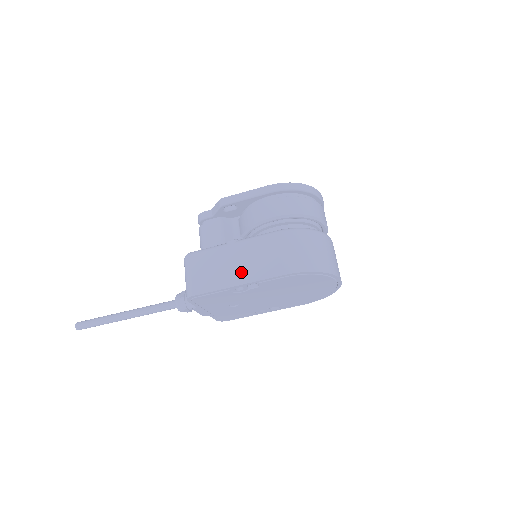
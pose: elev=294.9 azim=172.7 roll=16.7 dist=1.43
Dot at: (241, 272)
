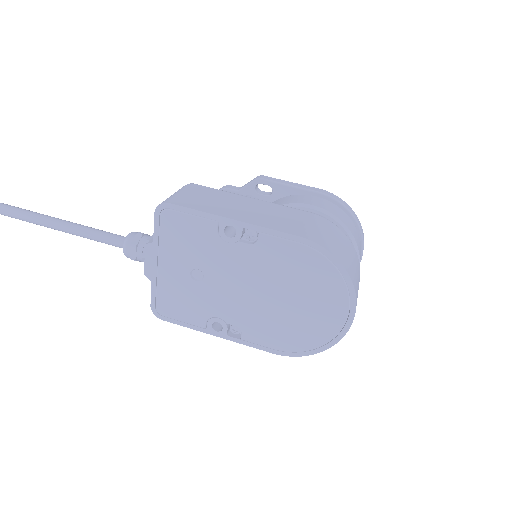
Dot at: (246, 214)
